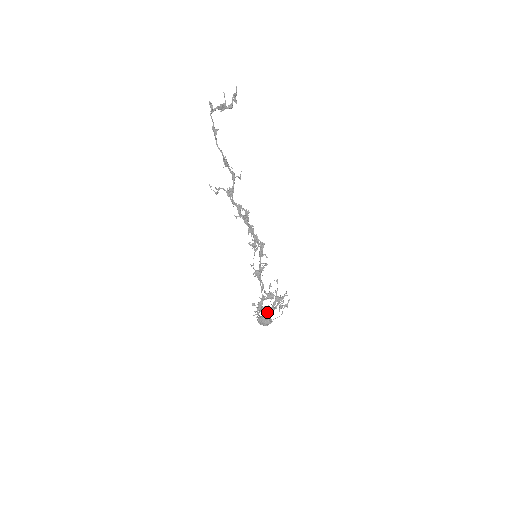
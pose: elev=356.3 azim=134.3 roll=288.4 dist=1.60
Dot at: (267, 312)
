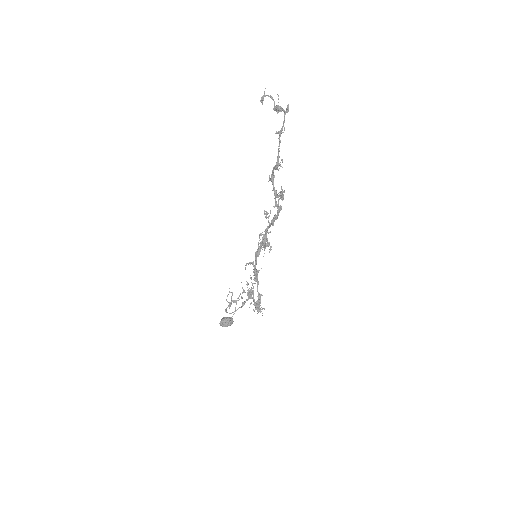
Dot at: occluded
